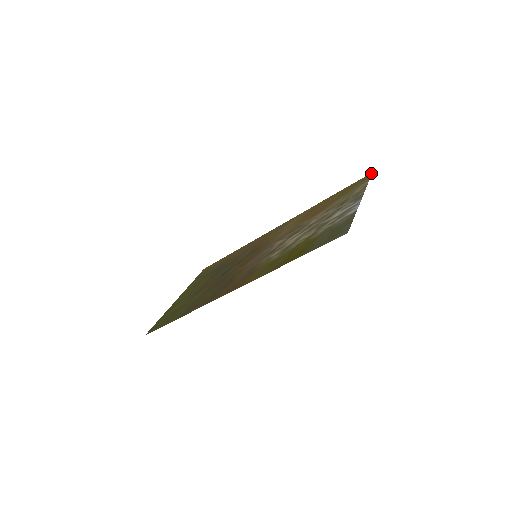
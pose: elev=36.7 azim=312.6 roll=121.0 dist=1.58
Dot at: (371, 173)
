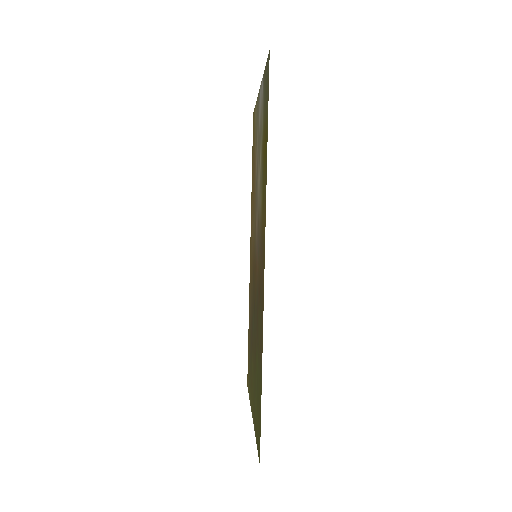
Dot at: (253, 113)
